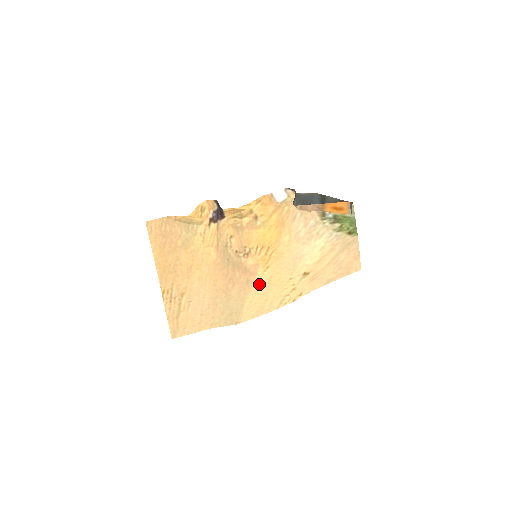
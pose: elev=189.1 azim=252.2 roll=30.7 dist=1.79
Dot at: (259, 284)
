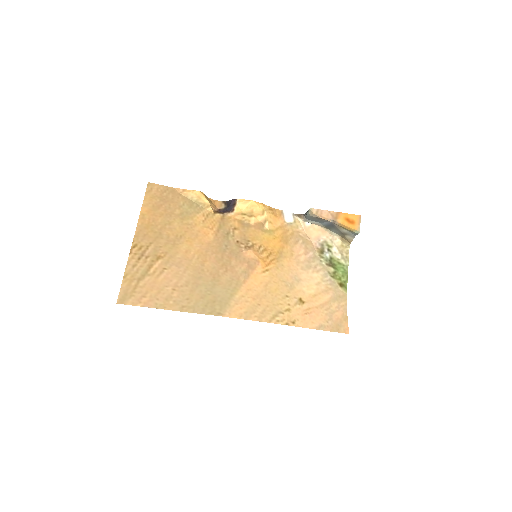
Dot at: (255, 282)
